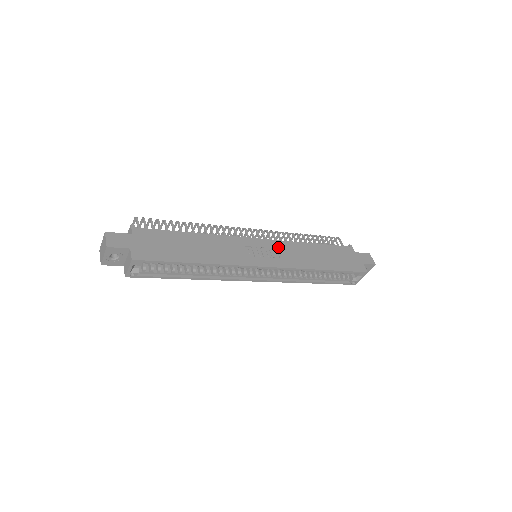
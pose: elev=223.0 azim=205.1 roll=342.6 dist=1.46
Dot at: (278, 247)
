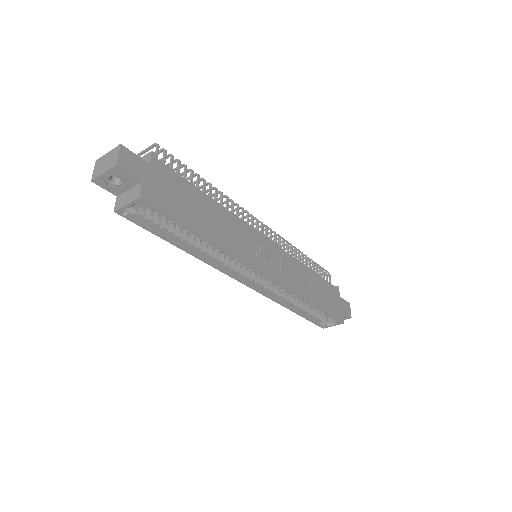
Dot at: (282, 258)
